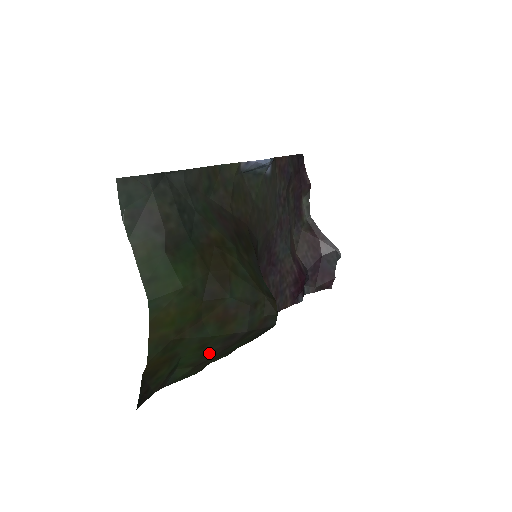
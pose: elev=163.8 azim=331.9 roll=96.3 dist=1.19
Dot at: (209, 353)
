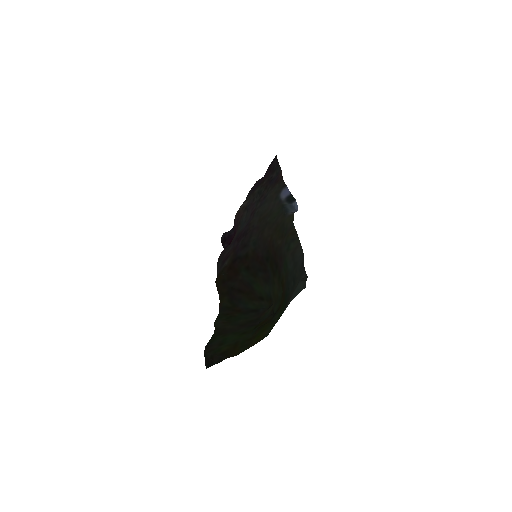
Dot at: (237, 331)
